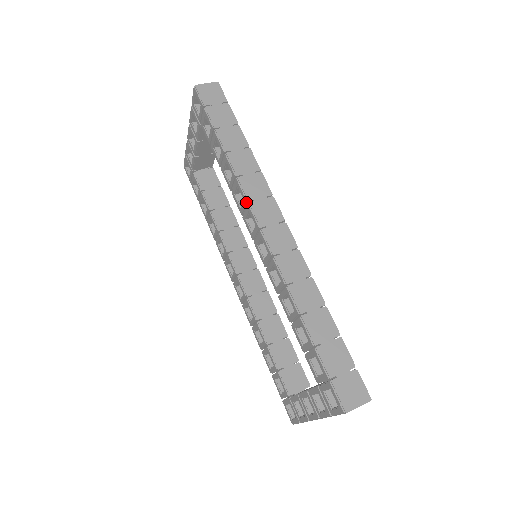
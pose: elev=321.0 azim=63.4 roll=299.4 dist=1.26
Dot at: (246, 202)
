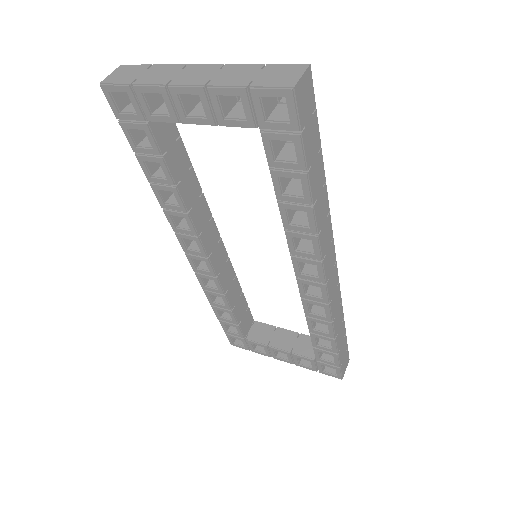
Dot at: (319, 259)
